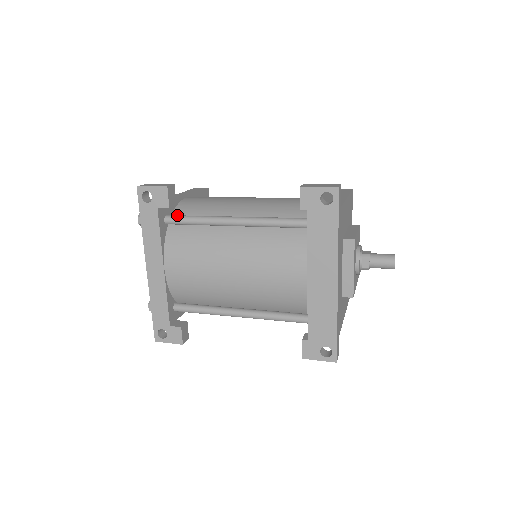
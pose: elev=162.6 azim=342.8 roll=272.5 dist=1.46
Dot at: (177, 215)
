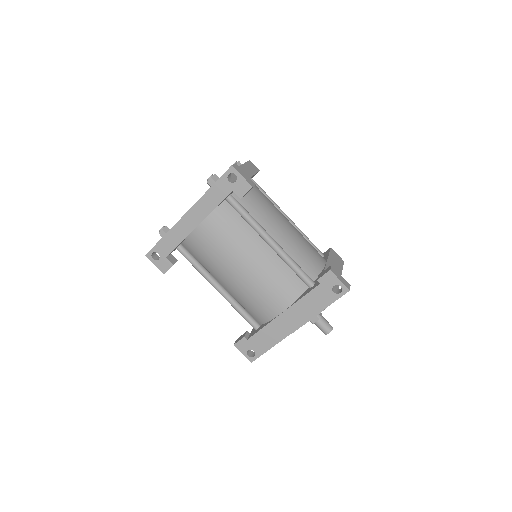
Dot at: occluded
